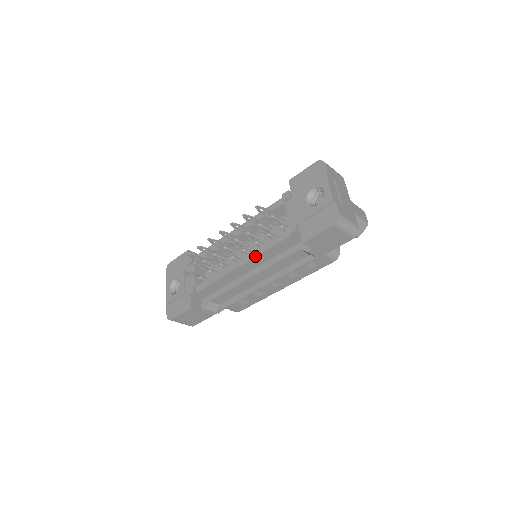
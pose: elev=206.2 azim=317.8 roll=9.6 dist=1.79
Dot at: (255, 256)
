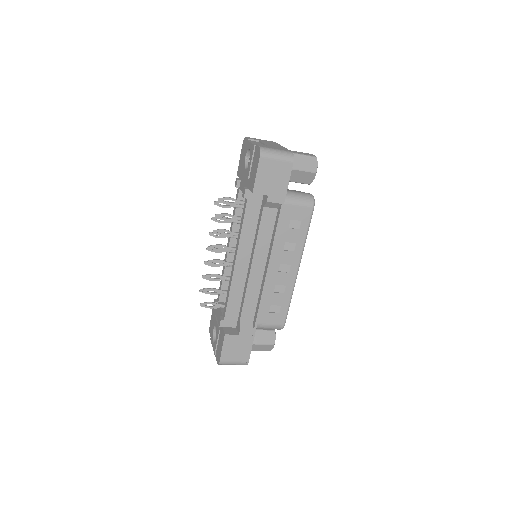
Dot at: (238, 243)
